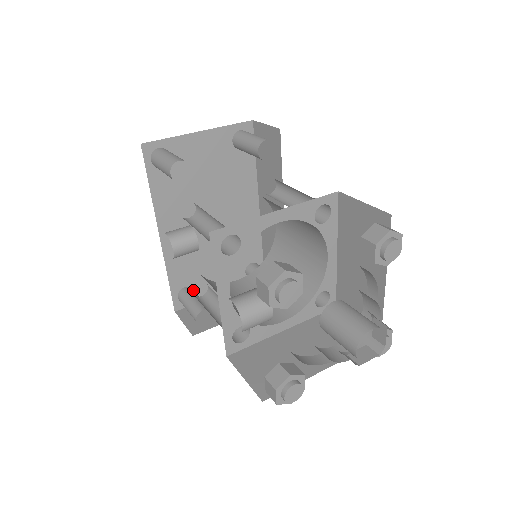
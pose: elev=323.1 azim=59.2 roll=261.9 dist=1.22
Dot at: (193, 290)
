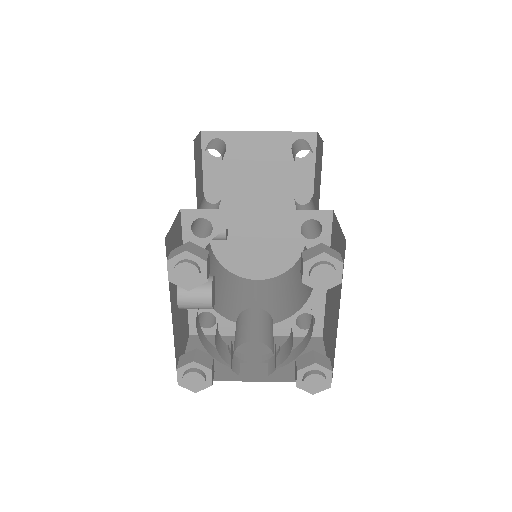
Dot at: occluded
